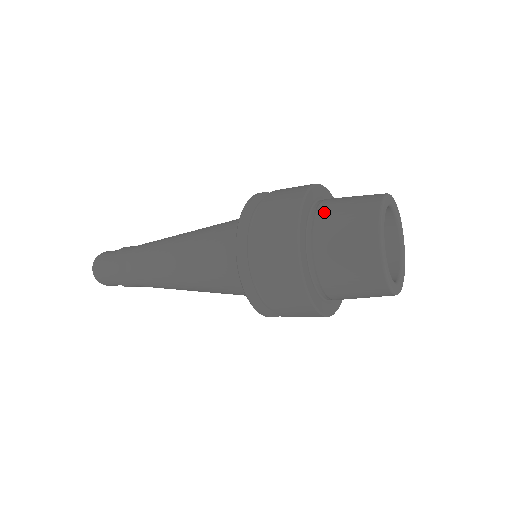
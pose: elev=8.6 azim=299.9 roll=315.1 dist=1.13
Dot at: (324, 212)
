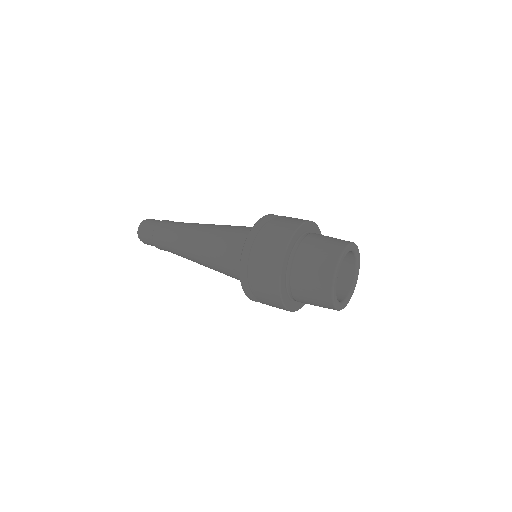
Dot at: (308, 241)
